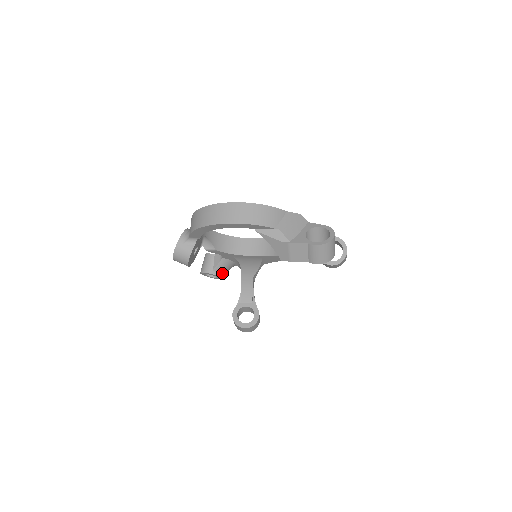
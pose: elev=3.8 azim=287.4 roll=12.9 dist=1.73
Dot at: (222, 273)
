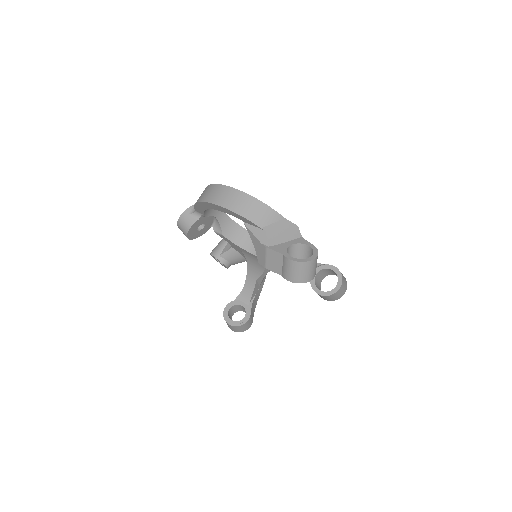
Dot at: (228, 262)
